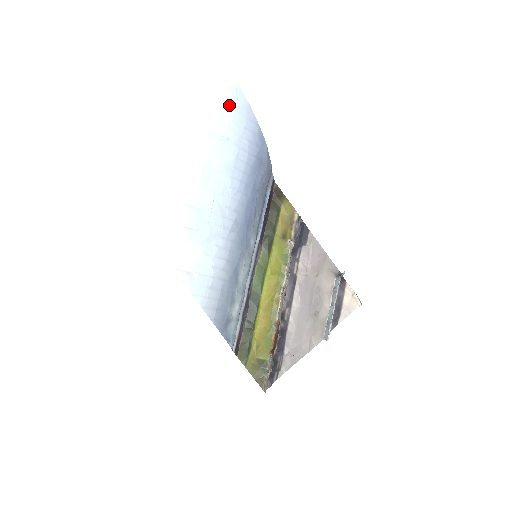
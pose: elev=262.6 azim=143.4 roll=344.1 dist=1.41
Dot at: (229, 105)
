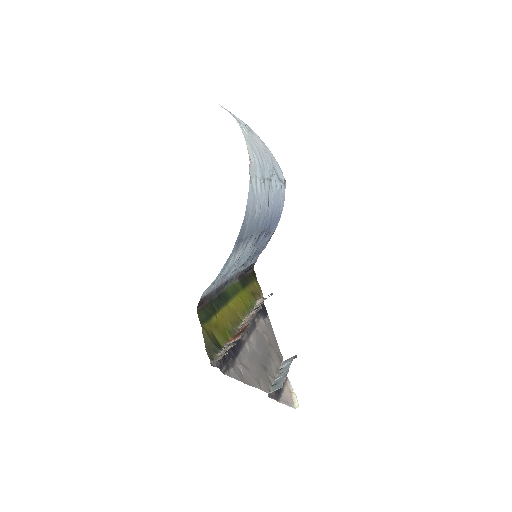
Dot at: (282, 177)
